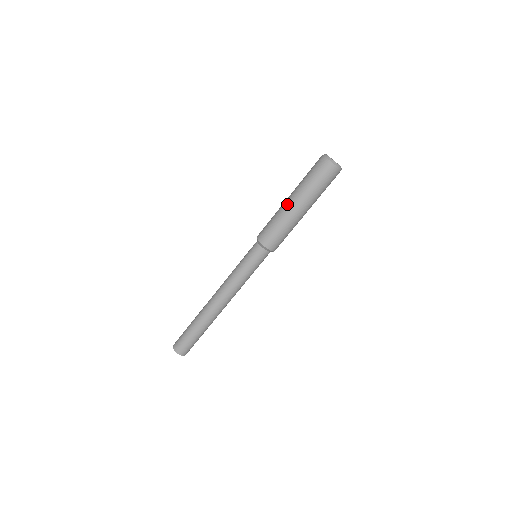
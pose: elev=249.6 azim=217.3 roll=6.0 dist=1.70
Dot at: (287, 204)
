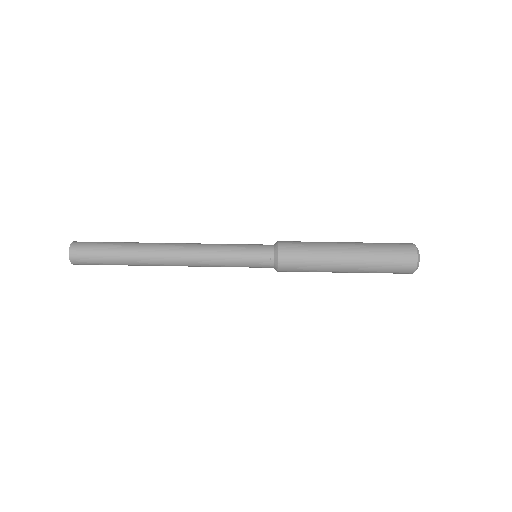
Dot at: occluded
